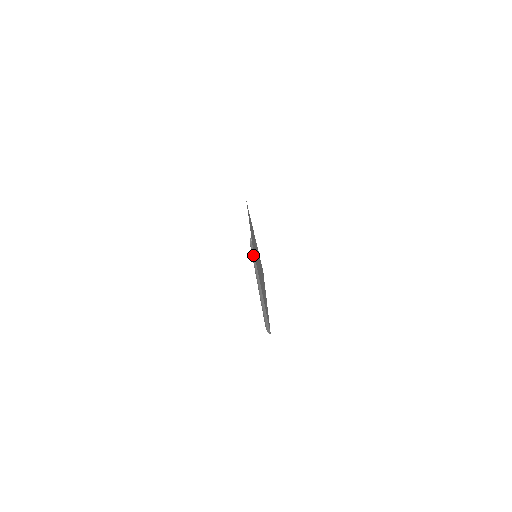
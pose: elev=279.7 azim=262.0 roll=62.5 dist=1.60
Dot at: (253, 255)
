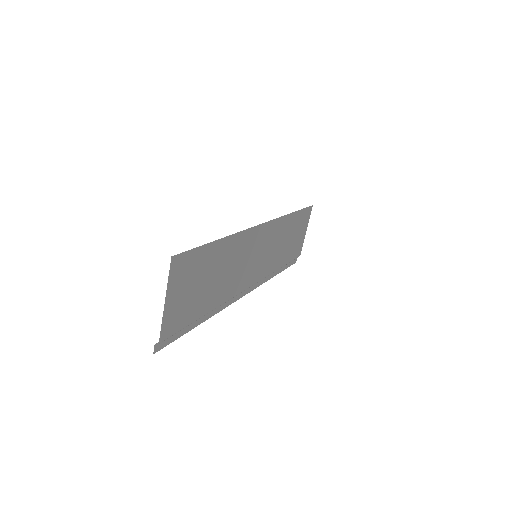
Dot at: occluded
